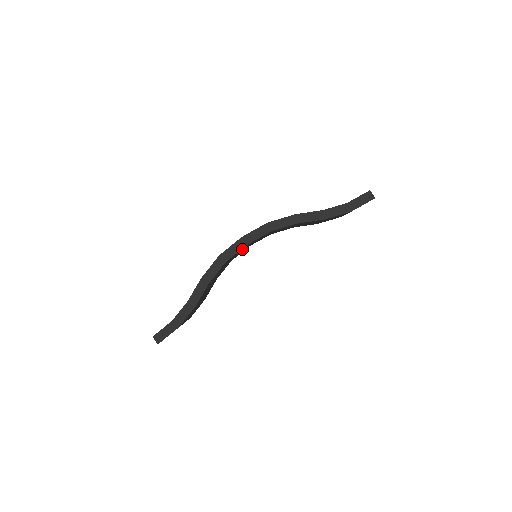
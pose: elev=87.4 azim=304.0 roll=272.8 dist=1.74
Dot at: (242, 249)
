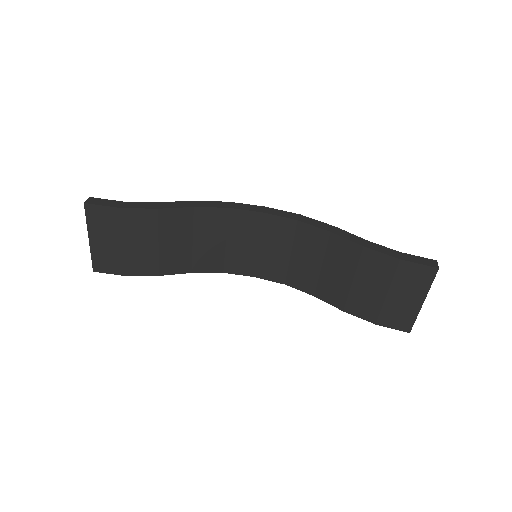
Dot at: (252, 226)
